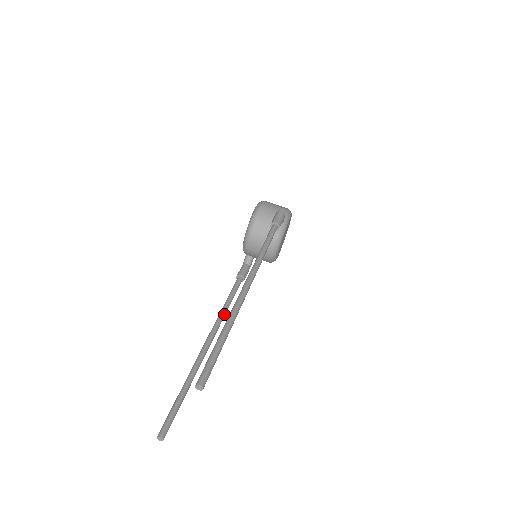
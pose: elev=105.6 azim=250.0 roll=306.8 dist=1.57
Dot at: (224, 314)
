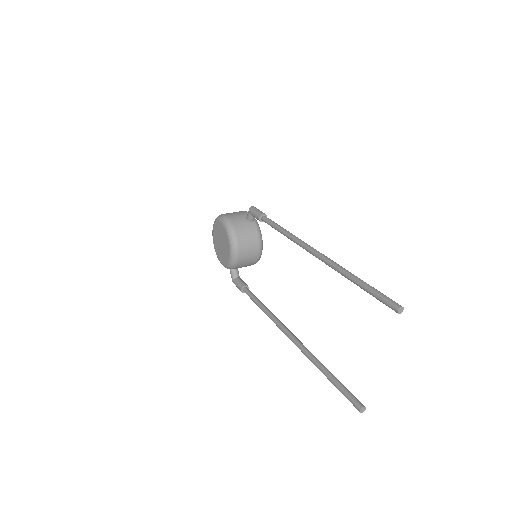
Dot at: (273, 314)
